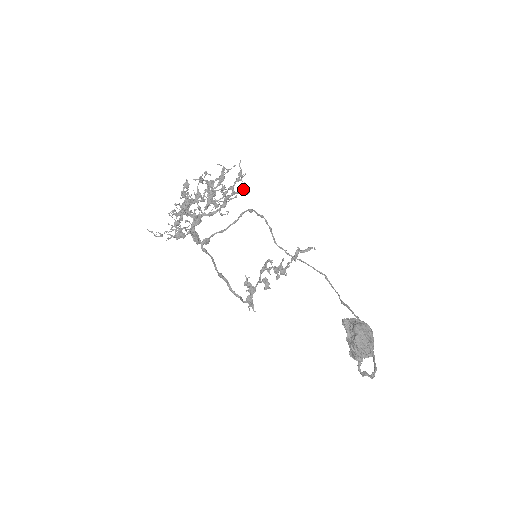
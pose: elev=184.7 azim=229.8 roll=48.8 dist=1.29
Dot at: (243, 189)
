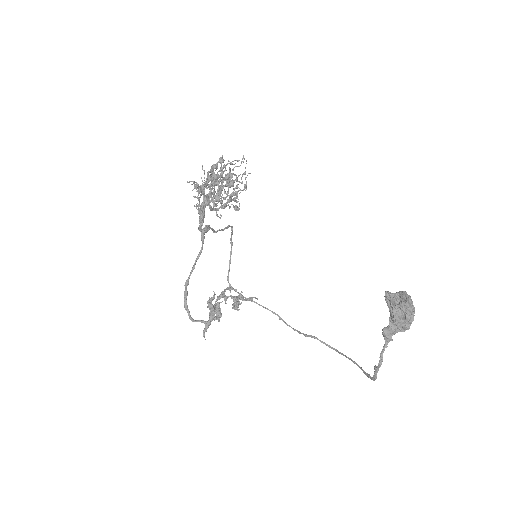
Dot at: occluded
